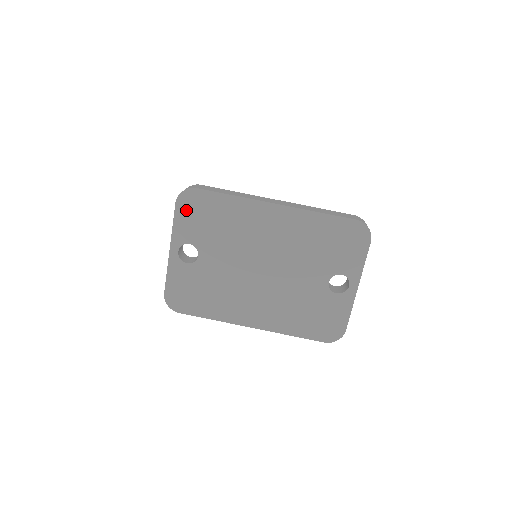
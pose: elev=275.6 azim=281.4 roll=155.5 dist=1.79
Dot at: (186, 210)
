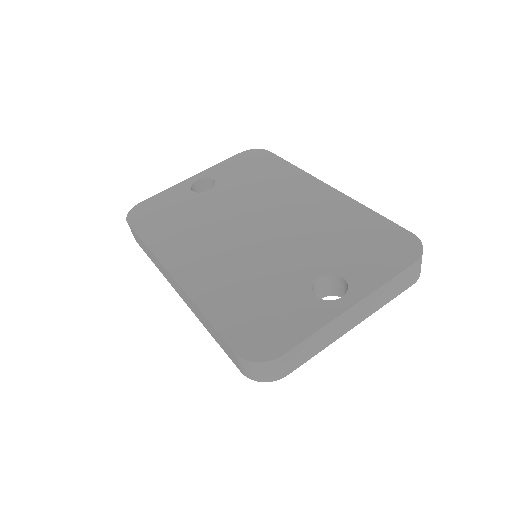
Dot at: (243, 159)
